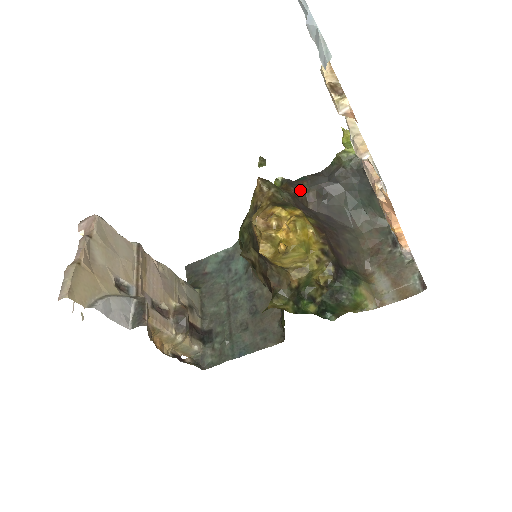
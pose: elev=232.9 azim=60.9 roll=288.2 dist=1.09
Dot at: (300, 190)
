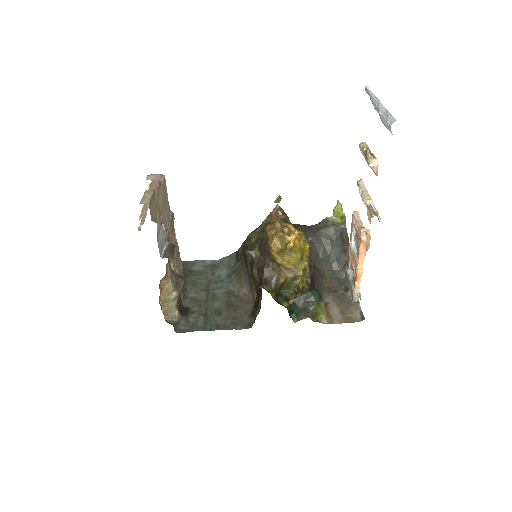
Dot at: occluded
